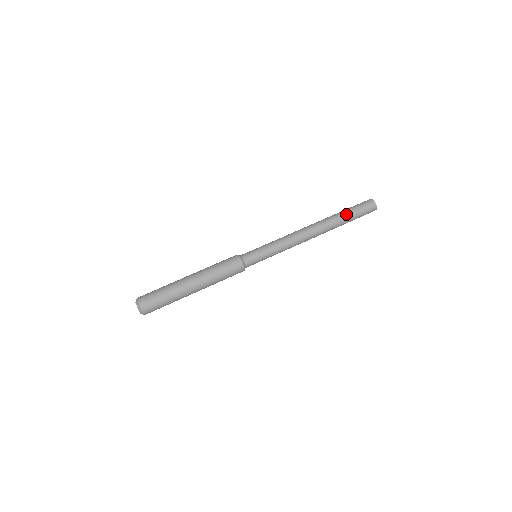
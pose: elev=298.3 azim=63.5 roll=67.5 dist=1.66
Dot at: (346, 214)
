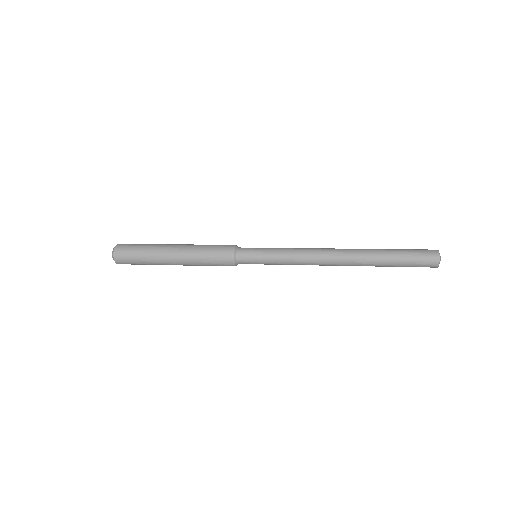
Dot at: (389, 253)
